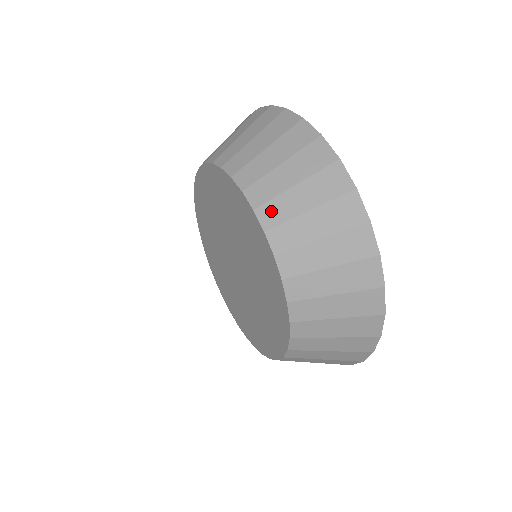
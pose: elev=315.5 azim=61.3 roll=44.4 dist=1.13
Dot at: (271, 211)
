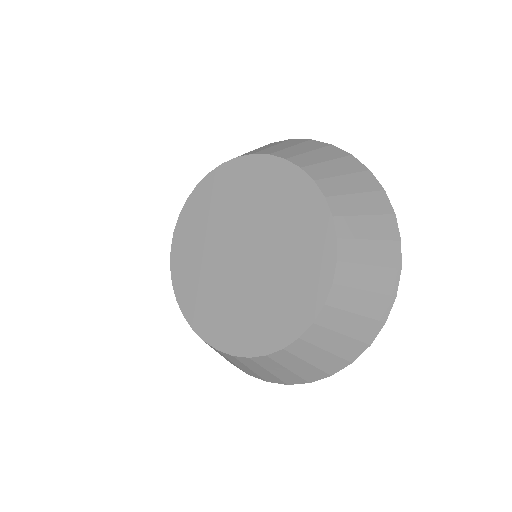
Dot at: (283, 153)
